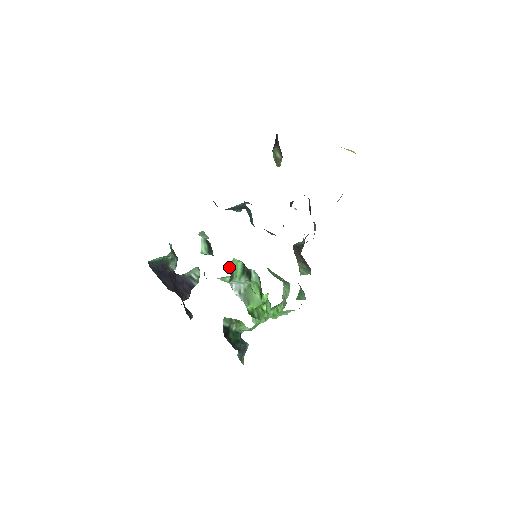
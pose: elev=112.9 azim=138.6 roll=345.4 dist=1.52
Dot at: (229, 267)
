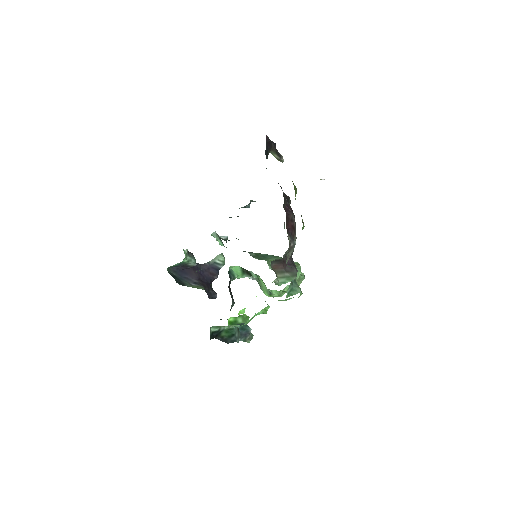
Dot at: (228, 272)
